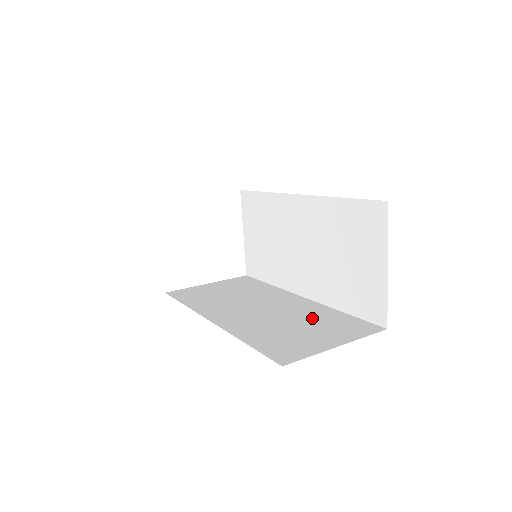
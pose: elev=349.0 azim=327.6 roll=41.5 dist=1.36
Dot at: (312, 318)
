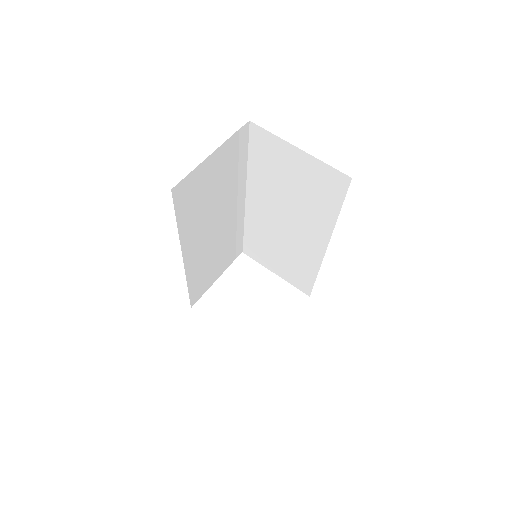
Dot at: occluded
